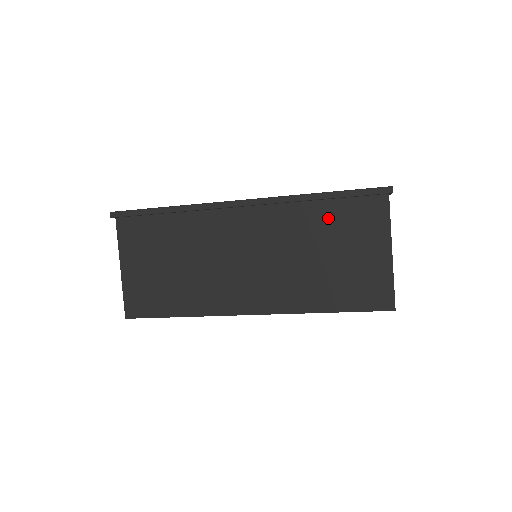
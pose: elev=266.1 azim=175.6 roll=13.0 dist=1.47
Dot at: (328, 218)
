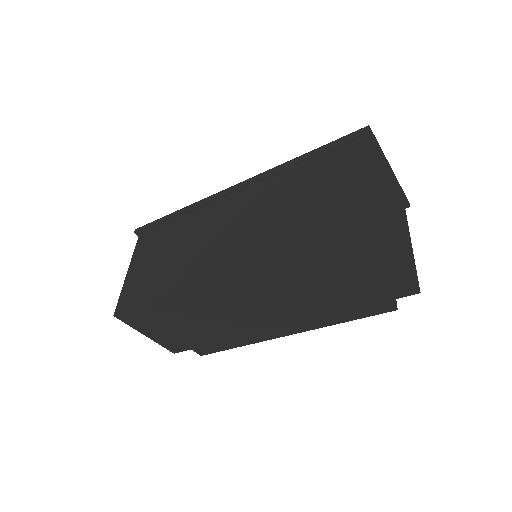
Dot at: (310, 173)
